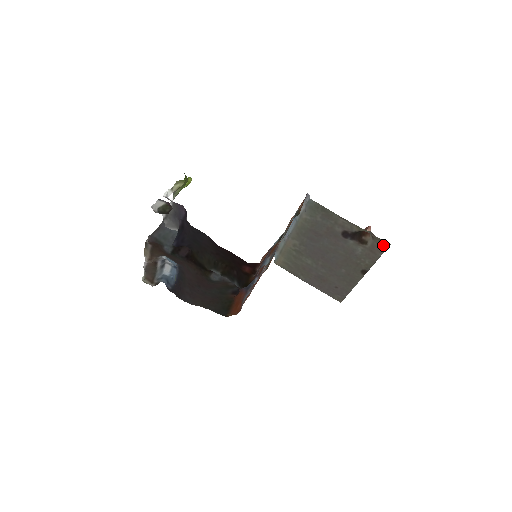
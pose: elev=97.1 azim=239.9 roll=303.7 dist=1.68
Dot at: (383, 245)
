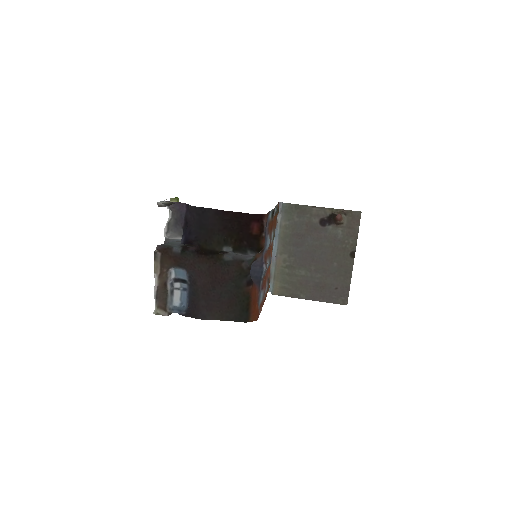
Dot at: (356, 216)
